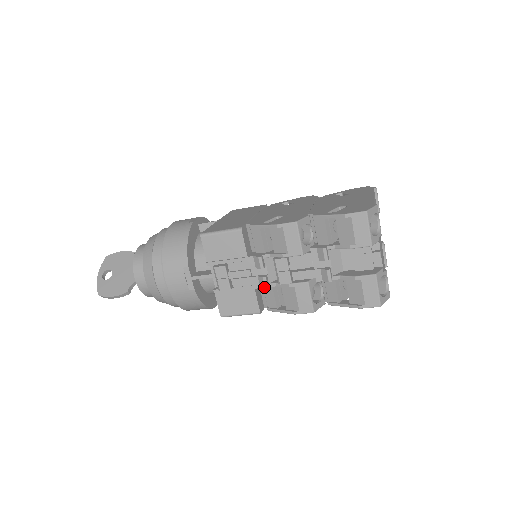
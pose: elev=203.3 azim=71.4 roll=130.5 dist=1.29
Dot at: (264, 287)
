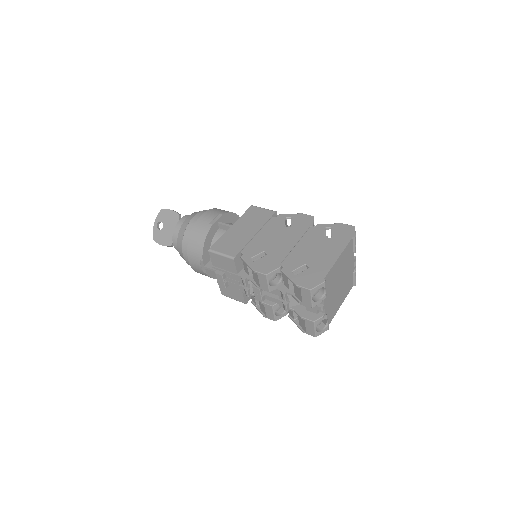
Dot at: (246, 295)
